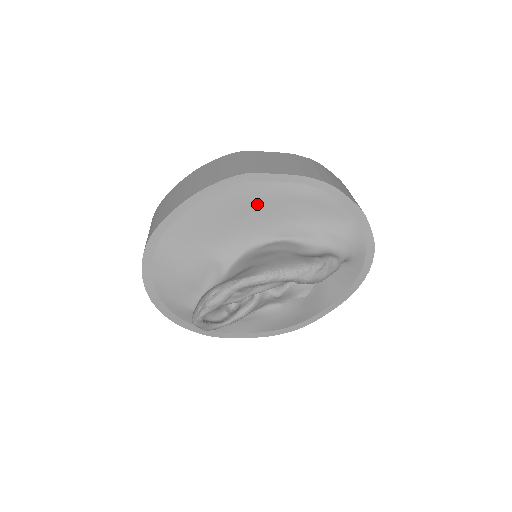
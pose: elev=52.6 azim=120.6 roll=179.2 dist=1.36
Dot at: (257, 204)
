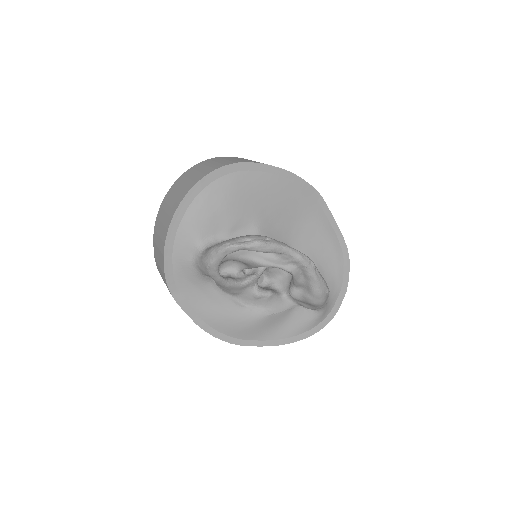
Dot at: (307, 220)
